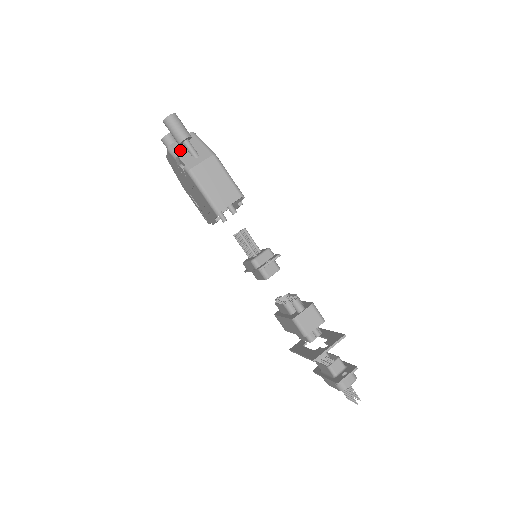
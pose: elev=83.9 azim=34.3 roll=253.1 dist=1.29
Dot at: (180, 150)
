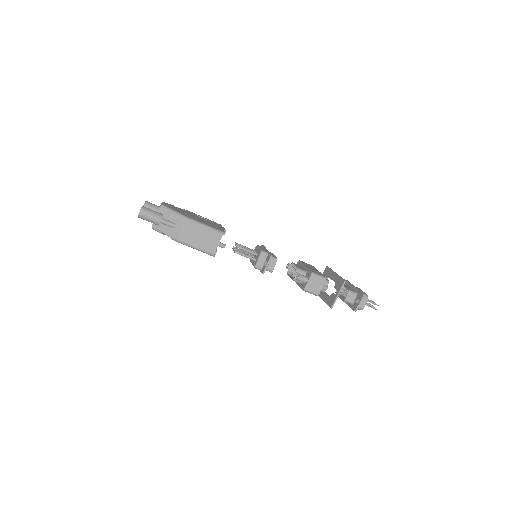
Dot at: (161, 226)
